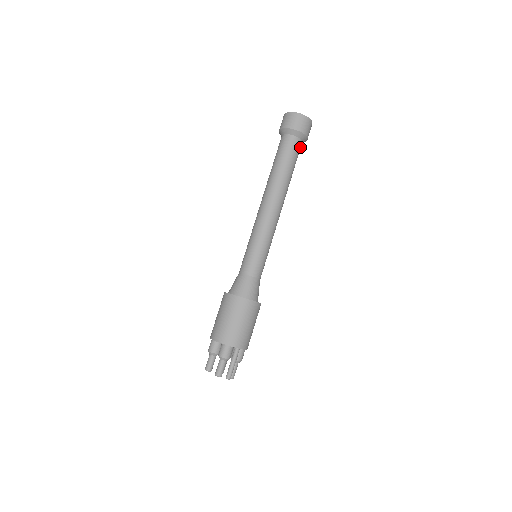
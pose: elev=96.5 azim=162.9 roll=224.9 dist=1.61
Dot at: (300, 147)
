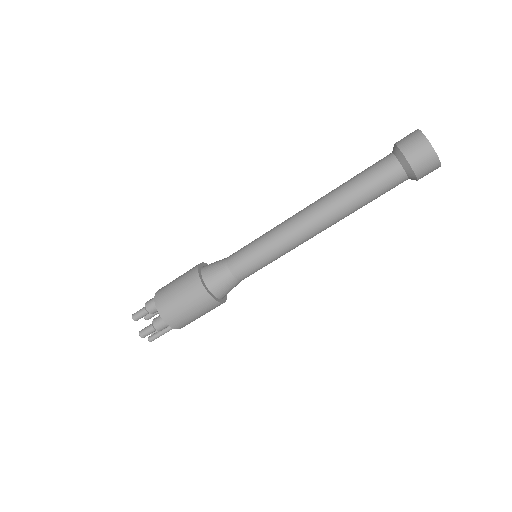
Dot at: occluded
